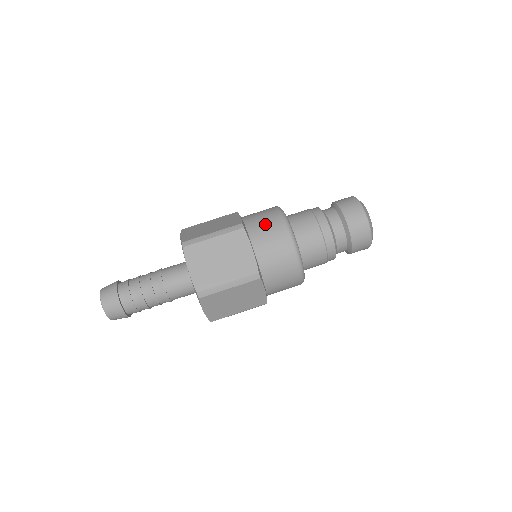
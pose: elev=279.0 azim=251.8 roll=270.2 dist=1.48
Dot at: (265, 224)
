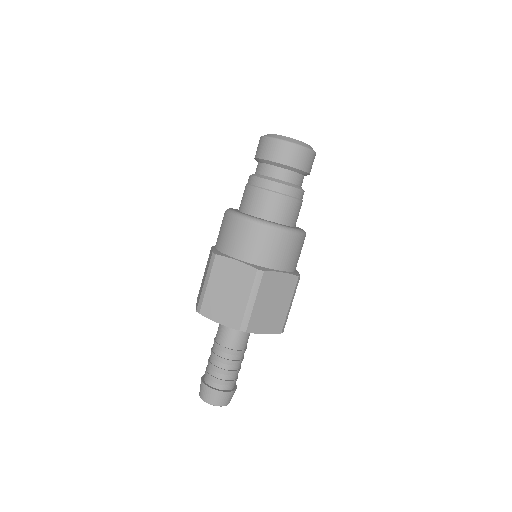
Dot at: (266, 247)
